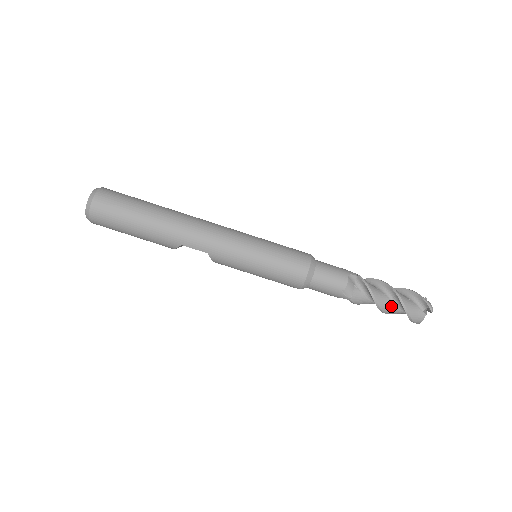
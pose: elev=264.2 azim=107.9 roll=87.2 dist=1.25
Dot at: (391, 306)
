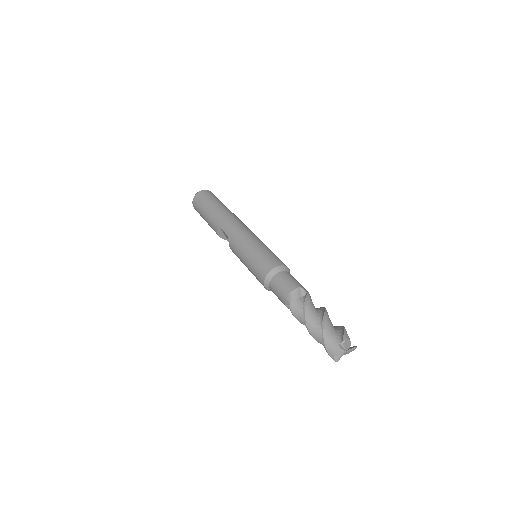
Dot at: (316, 326)
